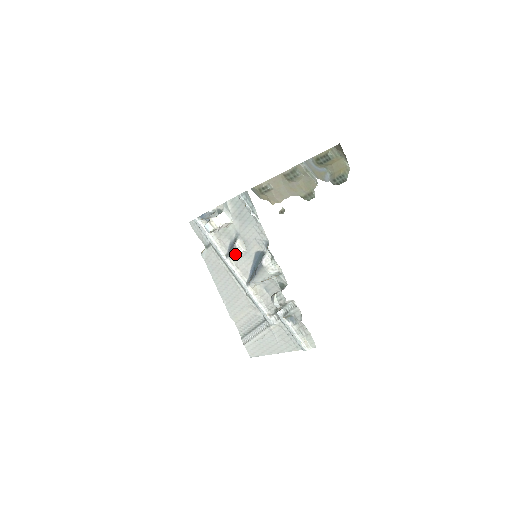
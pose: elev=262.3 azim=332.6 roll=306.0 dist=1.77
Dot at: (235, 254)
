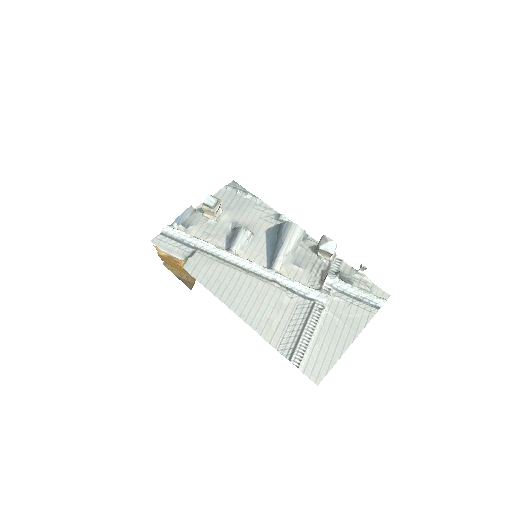
Dot at: (243, 237)
